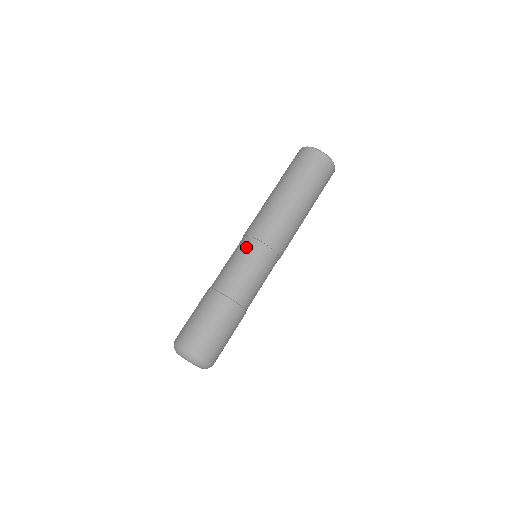
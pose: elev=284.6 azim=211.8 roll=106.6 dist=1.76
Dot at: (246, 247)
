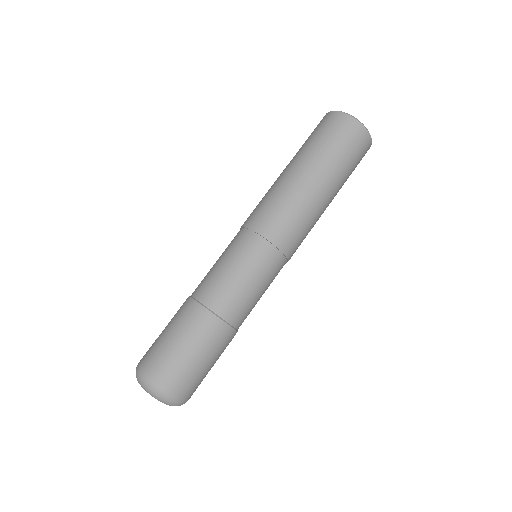
Dot at: (231, 241)
